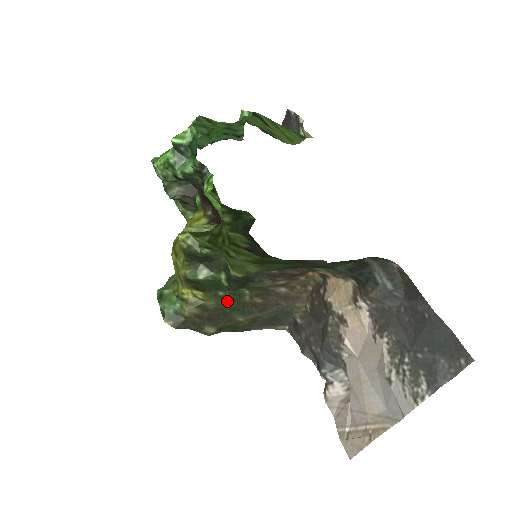
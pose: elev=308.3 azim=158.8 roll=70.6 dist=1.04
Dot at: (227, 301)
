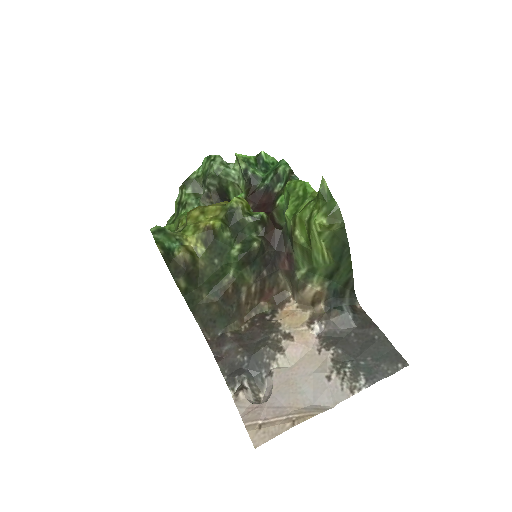
Dot at: (213, 271)
